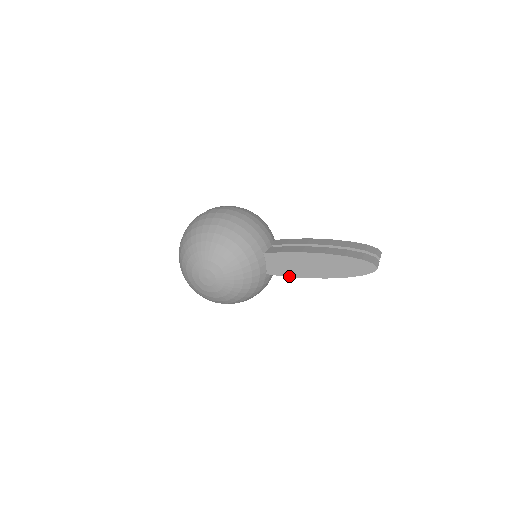
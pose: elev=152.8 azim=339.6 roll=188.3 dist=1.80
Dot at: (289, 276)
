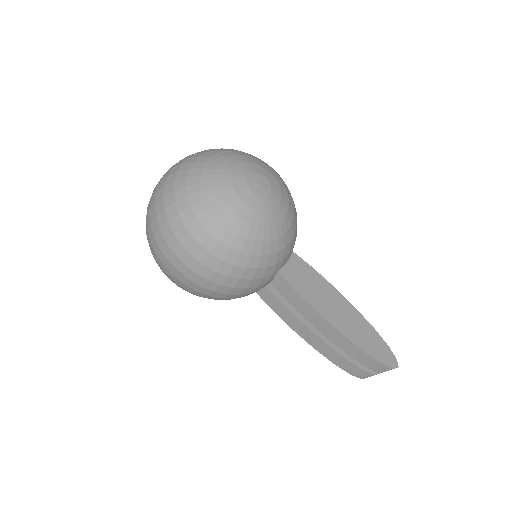
Dot at: (303, 296)
